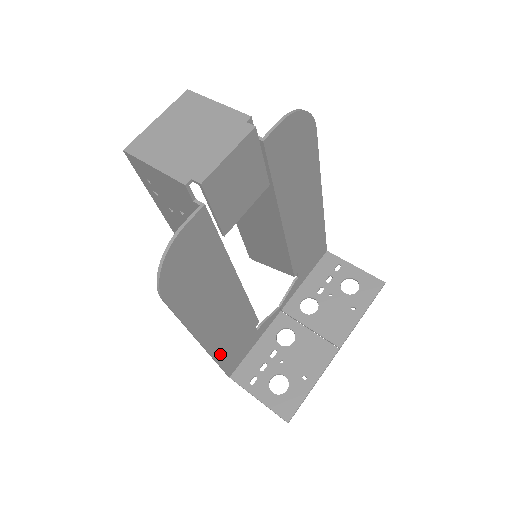
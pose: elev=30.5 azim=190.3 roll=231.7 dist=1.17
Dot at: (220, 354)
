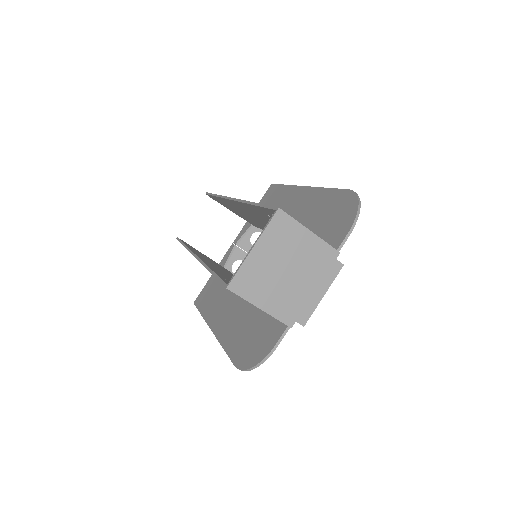
Dot at: occluded
